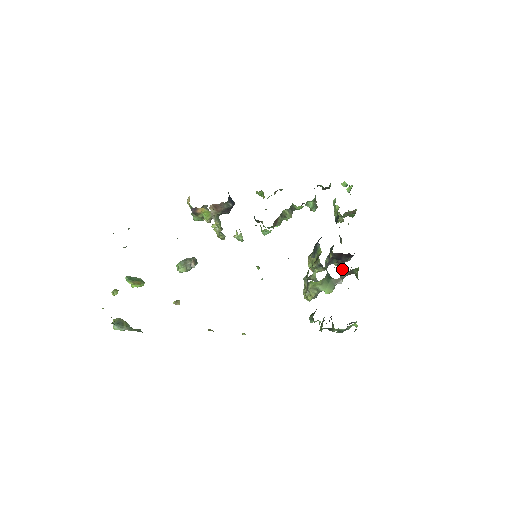
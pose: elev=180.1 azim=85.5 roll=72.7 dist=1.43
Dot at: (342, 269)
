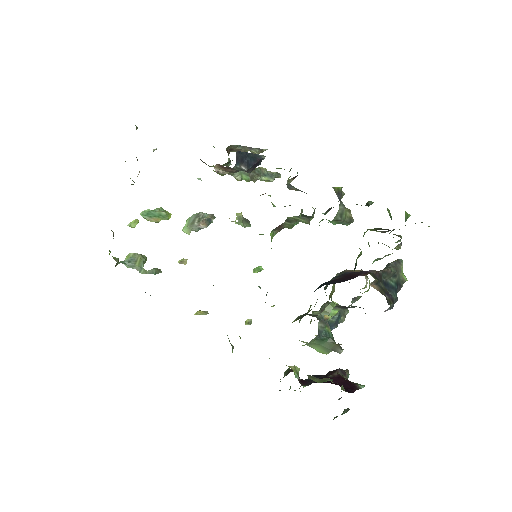
Dot at: occluded
